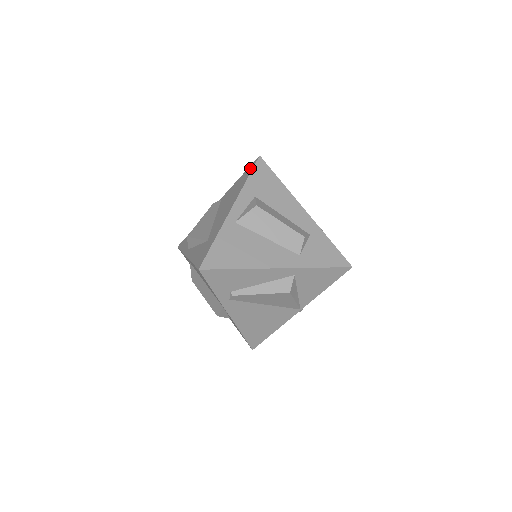
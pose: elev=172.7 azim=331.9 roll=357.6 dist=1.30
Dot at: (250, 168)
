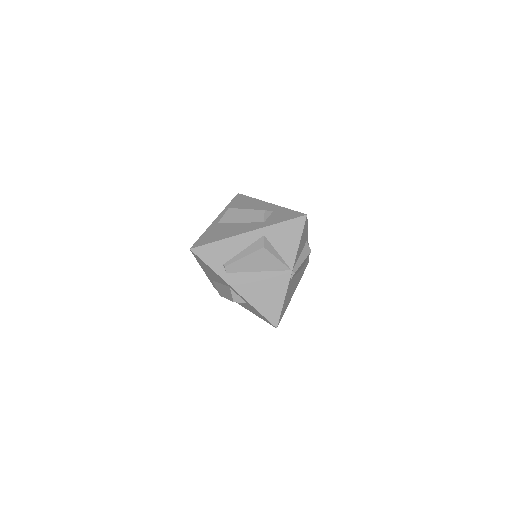
Dot at: occluded
